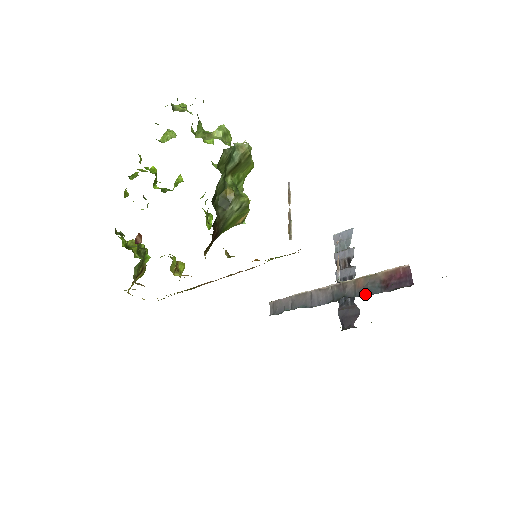
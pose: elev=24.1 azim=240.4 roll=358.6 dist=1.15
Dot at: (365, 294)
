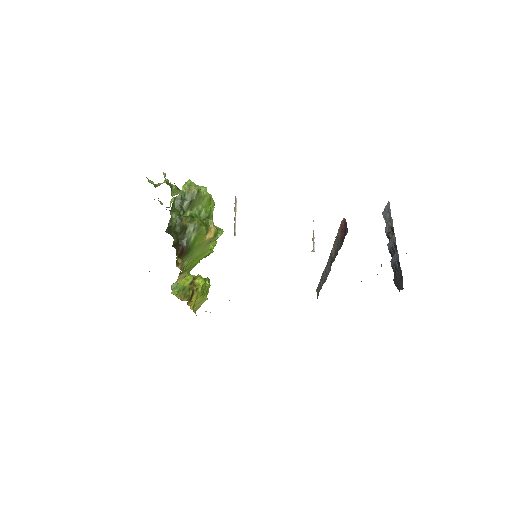
Dot at: (337, 254)
